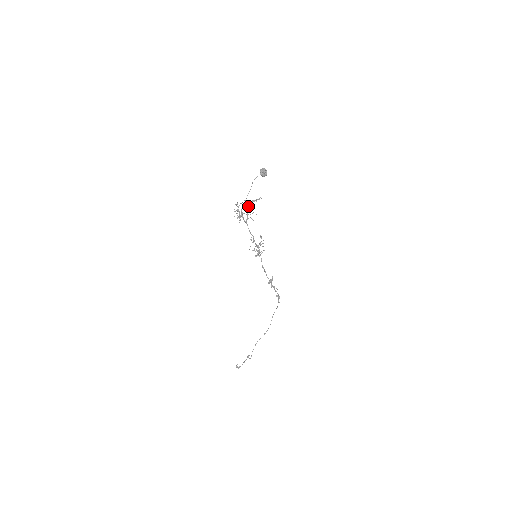
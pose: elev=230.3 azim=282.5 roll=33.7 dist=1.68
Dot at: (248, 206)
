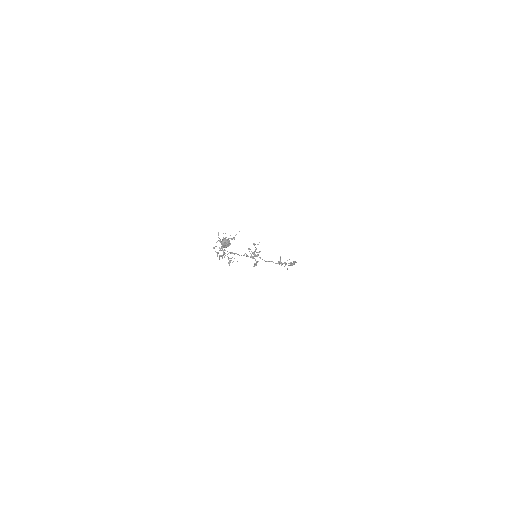
Dot at: occluded
